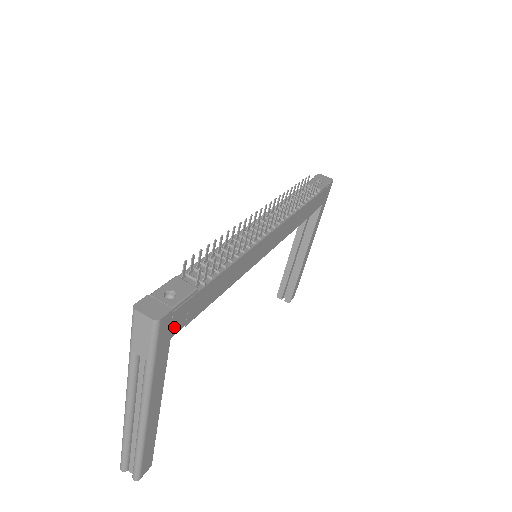
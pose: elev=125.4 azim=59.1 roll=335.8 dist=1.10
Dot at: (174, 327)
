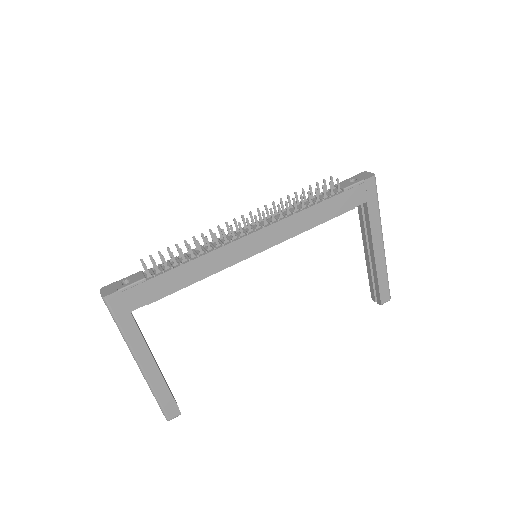
Dot at: (130, 304)
